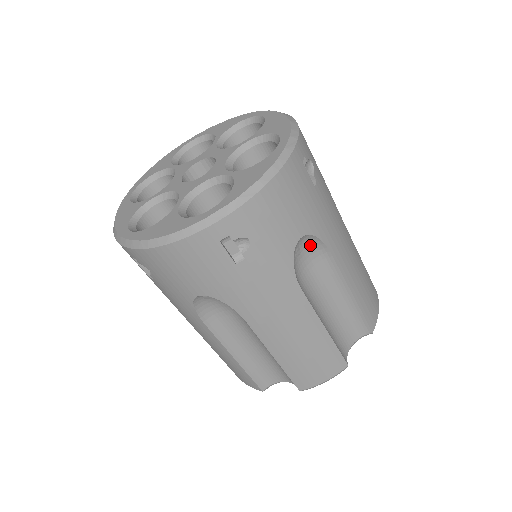
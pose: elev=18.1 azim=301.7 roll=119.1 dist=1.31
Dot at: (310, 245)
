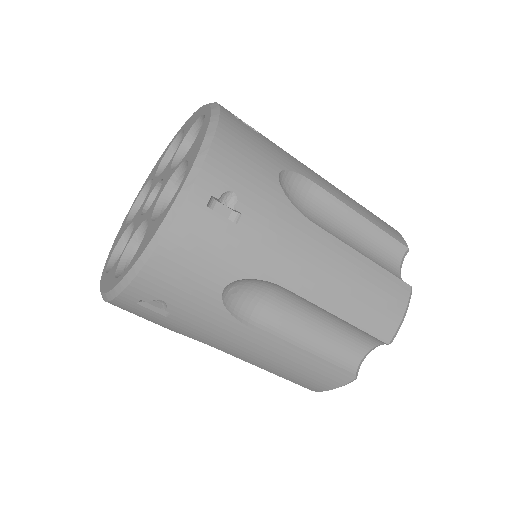
Dot at: (292, 185)
